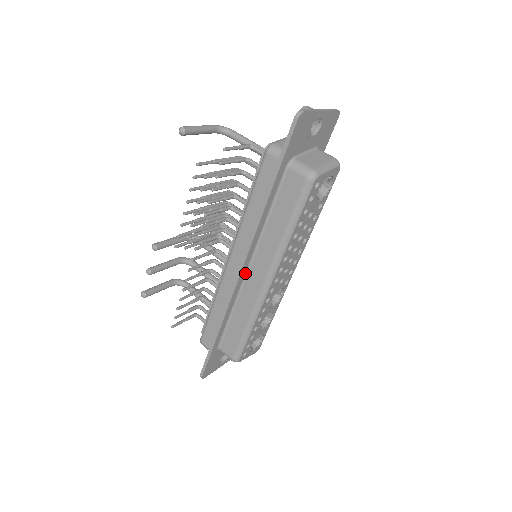
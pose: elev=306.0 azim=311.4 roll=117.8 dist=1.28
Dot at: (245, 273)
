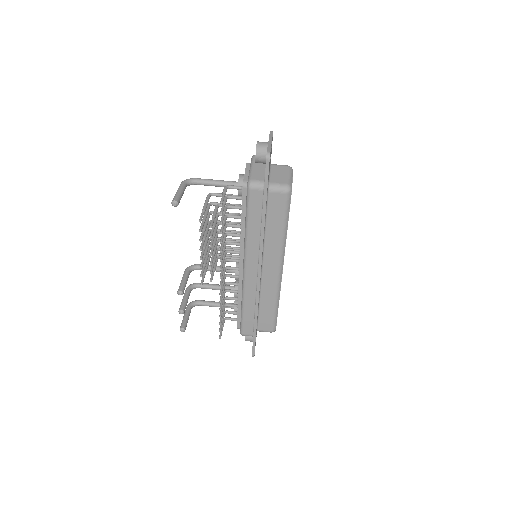
Dot at: (261, 273)
